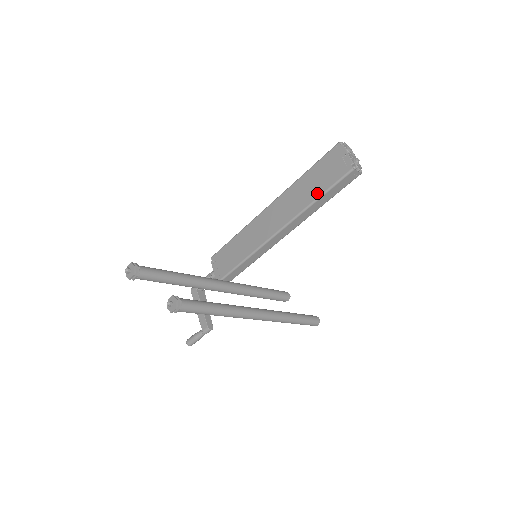
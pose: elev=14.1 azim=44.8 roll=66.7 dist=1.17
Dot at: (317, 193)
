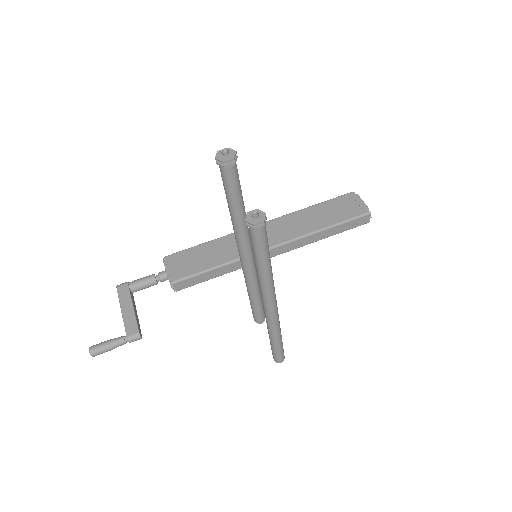
Dot at: (328, 223)
